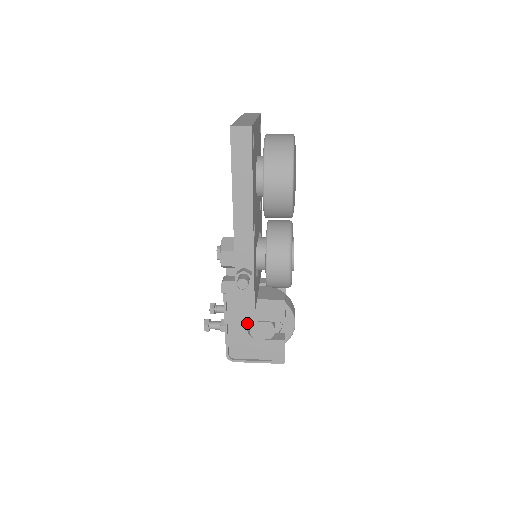
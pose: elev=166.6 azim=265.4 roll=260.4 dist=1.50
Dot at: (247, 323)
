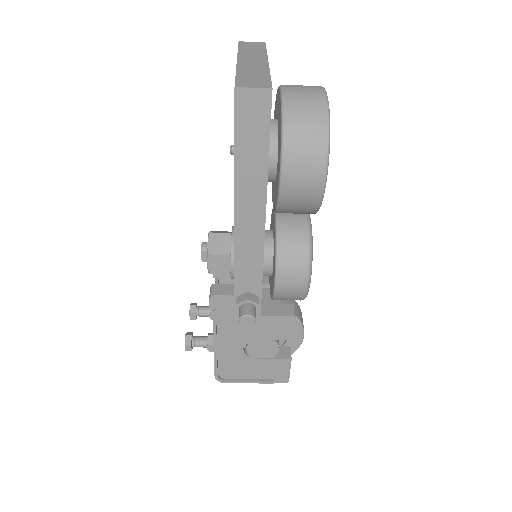
Dot at: occluded
